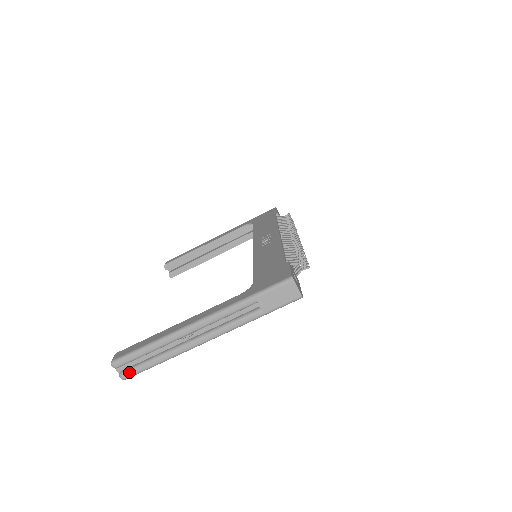
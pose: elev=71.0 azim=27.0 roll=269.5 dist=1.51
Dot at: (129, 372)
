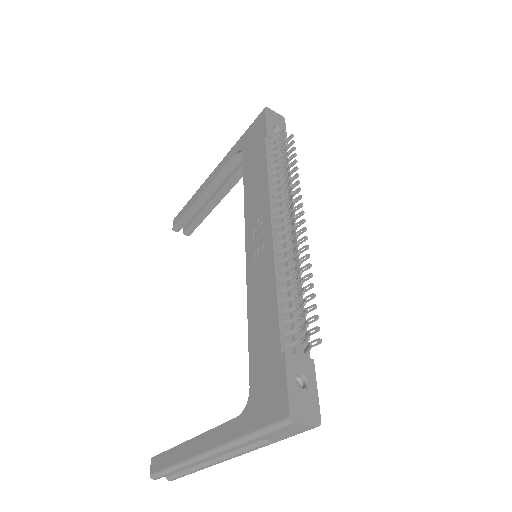
Dot at: (172, 478)
